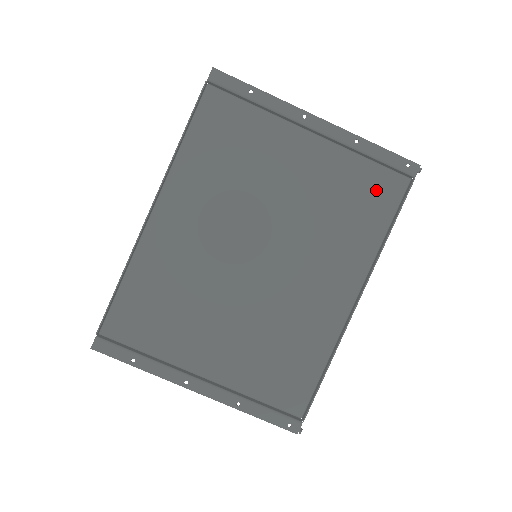
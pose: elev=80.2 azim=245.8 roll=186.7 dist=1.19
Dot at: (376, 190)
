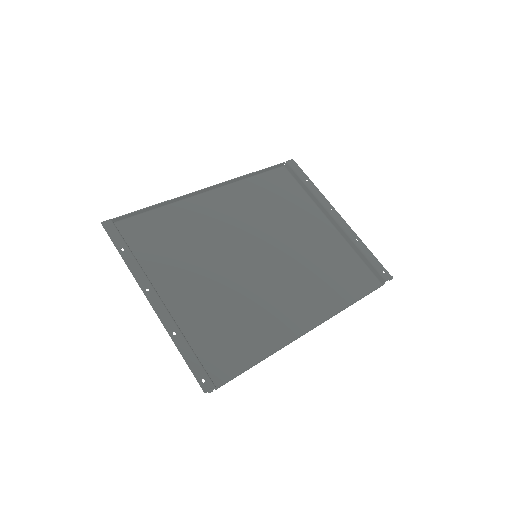
Dot at: (357, 275)
